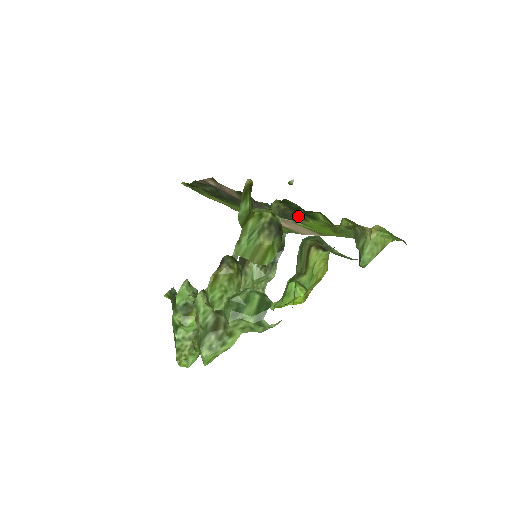
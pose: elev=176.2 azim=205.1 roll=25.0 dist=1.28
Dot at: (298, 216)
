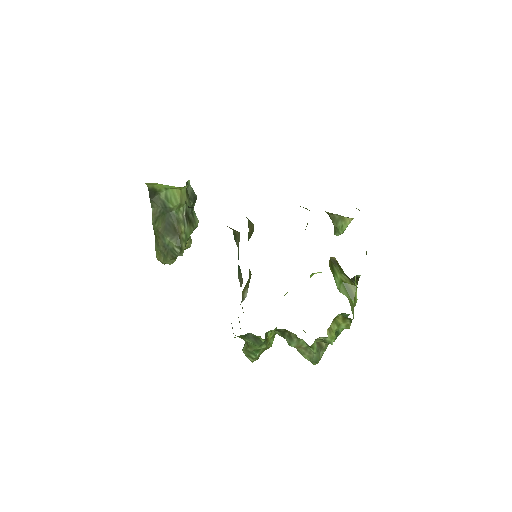
Dot at: occluded
